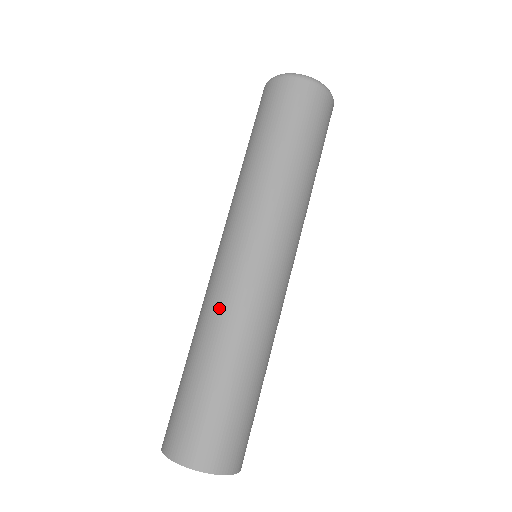
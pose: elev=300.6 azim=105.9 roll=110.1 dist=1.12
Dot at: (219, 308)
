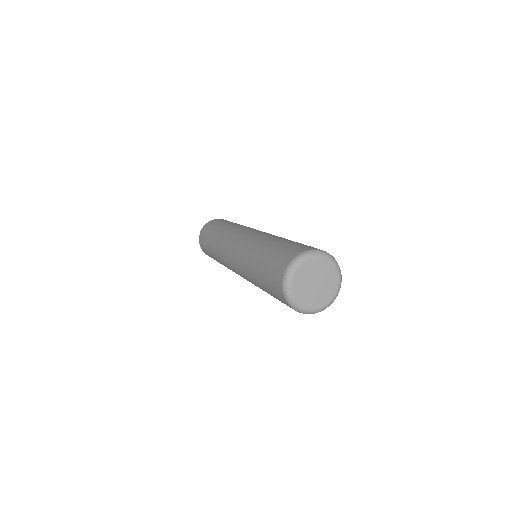
Dot at: (220, 254)
